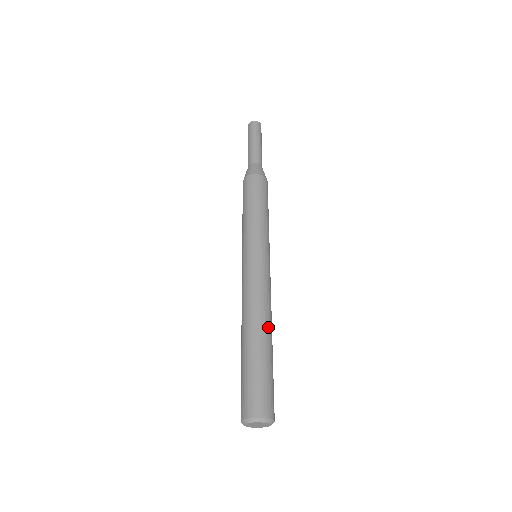
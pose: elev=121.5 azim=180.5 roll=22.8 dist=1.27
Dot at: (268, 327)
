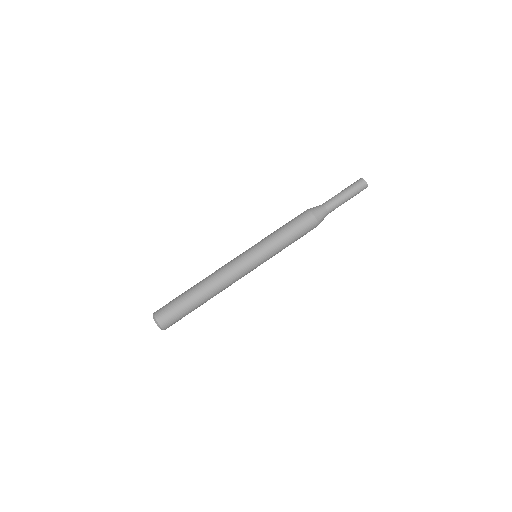
Dot at: (212, 295)
